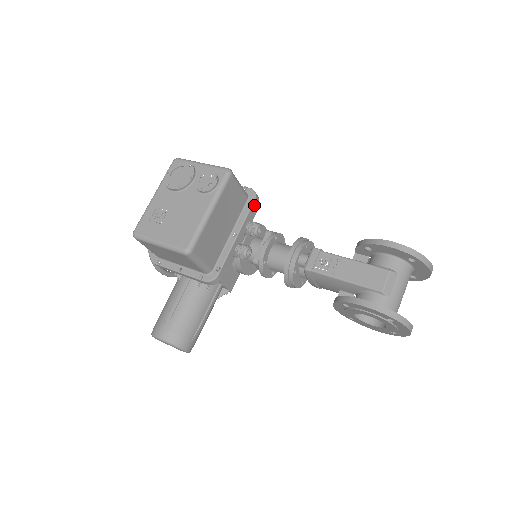
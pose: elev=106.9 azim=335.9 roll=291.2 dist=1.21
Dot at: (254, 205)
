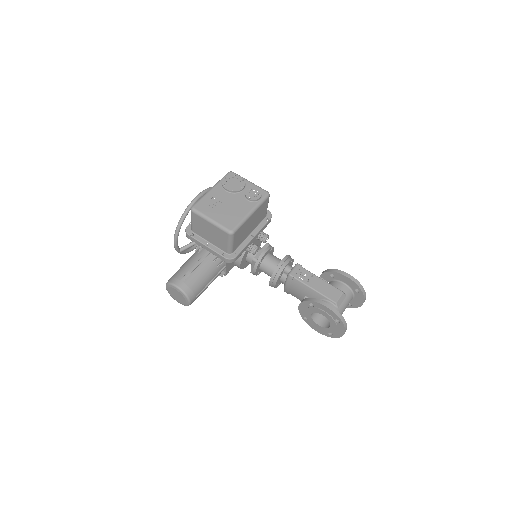
Dot at: (268, 222)
